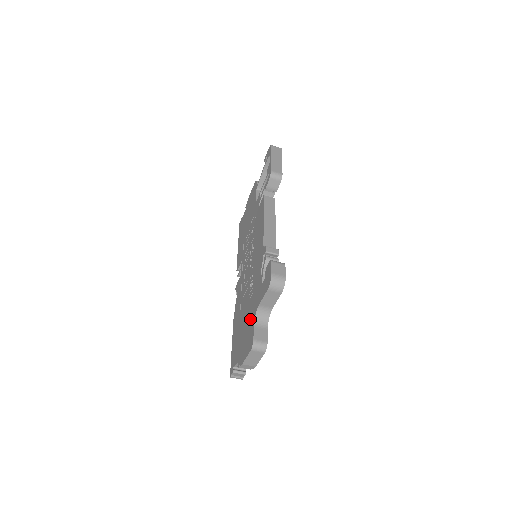
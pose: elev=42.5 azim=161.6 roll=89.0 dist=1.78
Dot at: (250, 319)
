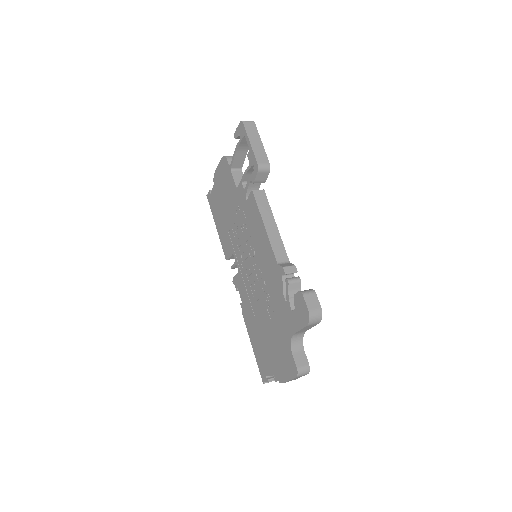
Dot at: (281, 341)
